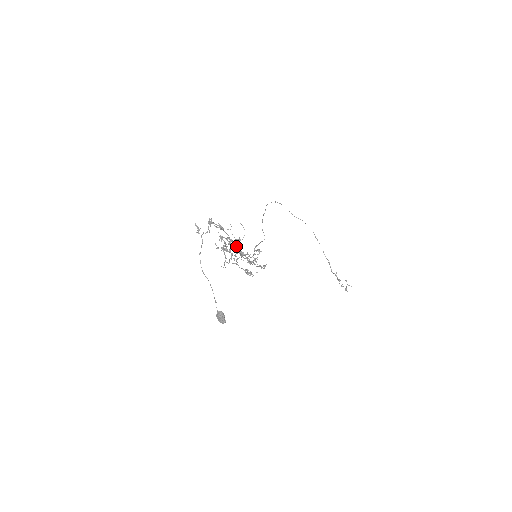
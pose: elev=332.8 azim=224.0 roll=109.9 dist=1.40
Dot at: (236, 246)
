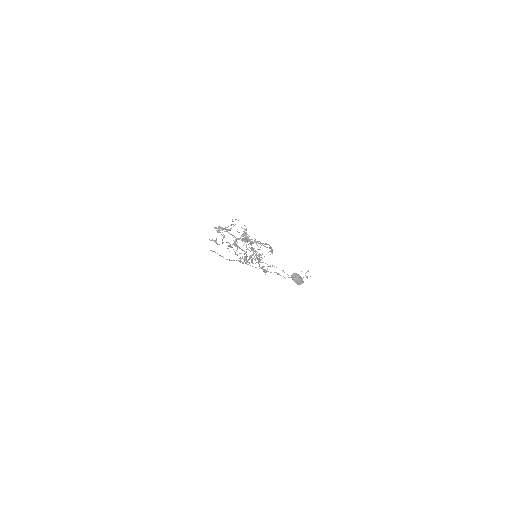
Dot at: occluded
